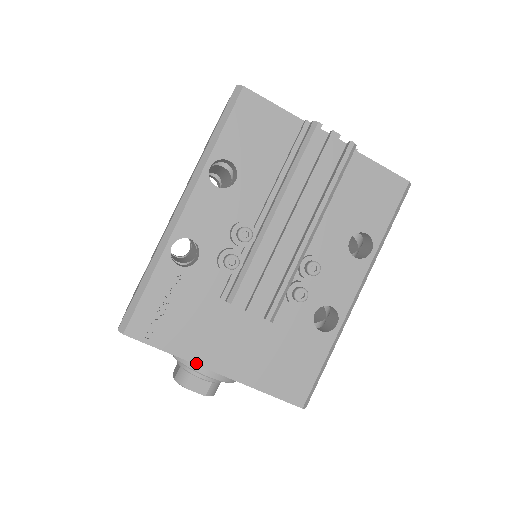
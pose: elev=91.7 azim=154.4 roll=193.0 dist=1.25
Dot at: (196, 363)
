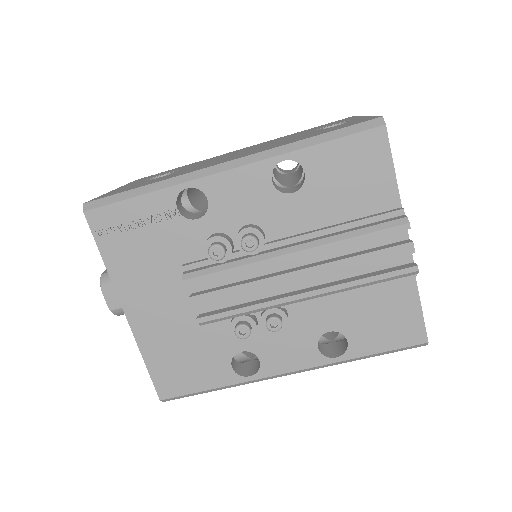
Dot at: (116, 289)
